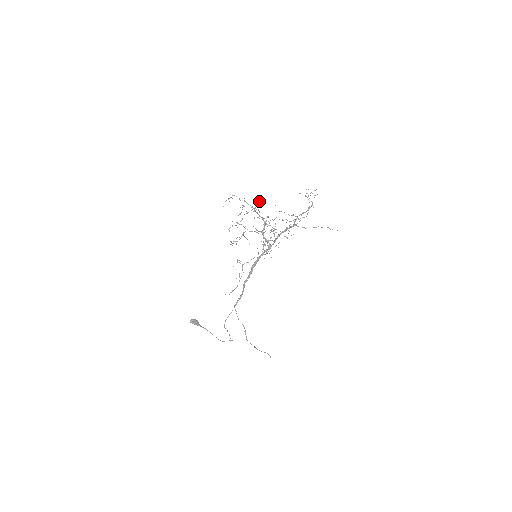
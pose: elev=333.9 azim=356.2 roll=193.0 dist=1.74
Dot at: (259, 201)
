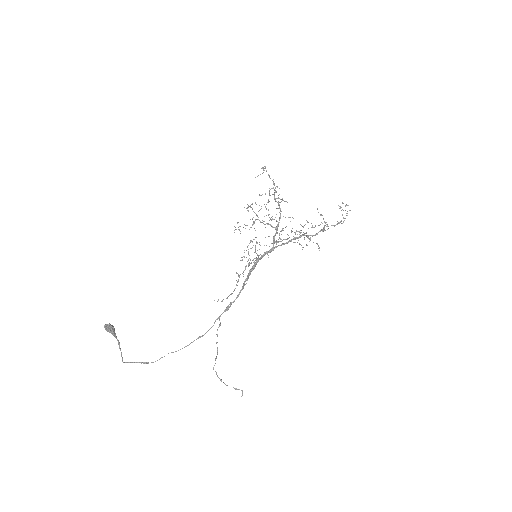
Dot at: occluded
